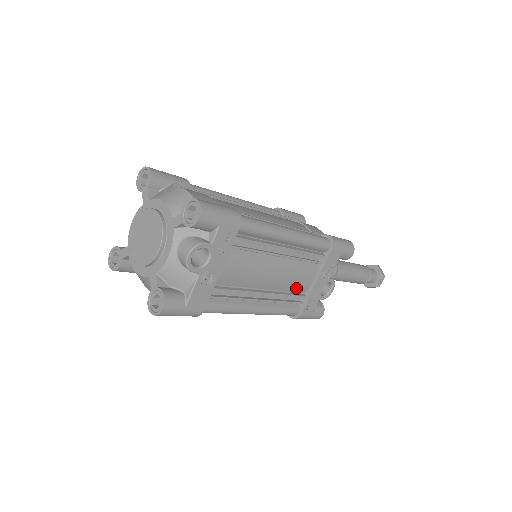
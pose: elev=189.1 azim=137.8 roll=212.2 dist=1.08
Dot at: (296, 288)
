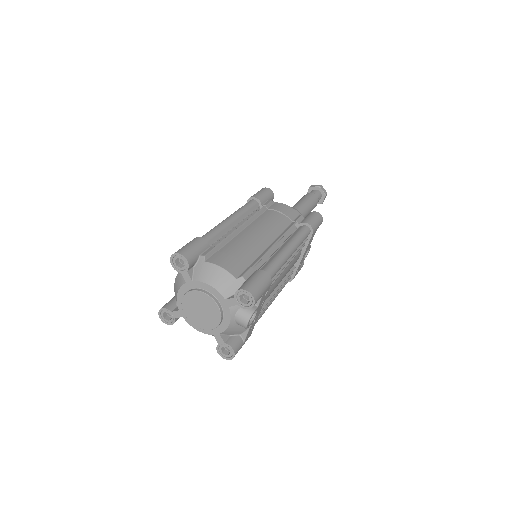
Dot at: occluded
